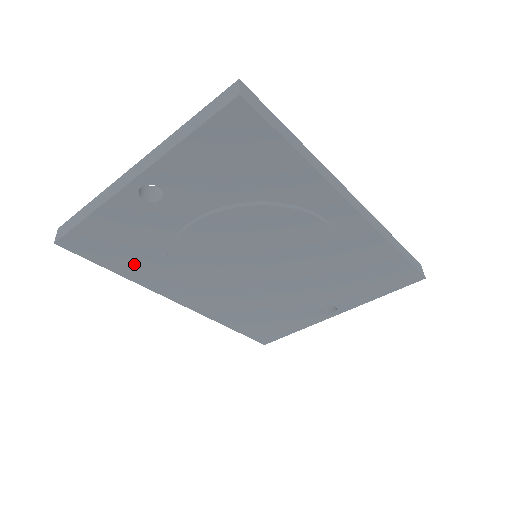
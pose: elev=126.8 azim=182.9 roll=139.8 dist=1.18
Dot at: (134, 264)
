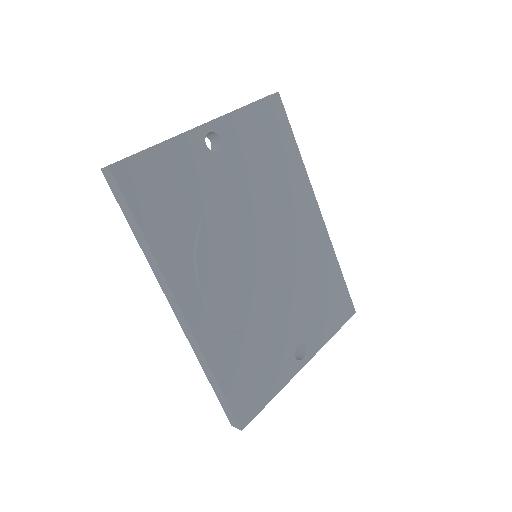
Dot at: (167, 226)
